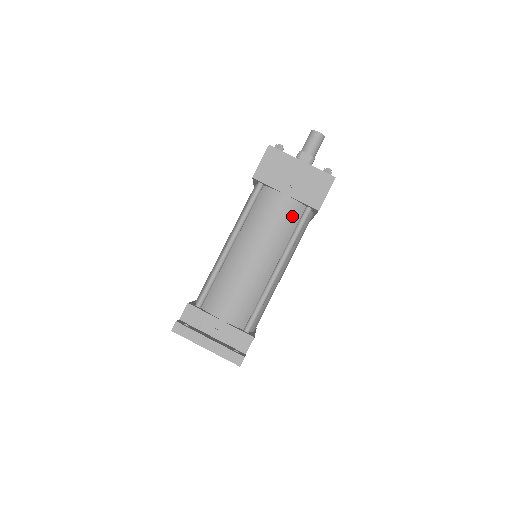
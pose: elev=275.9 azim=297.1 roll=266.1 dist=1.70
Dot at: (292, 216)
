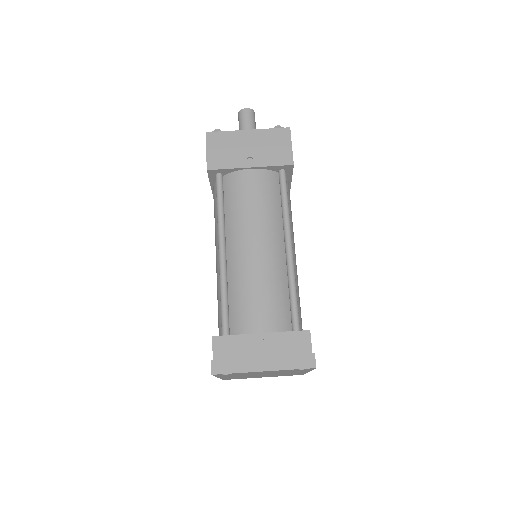
Dot at: (270, 186)
